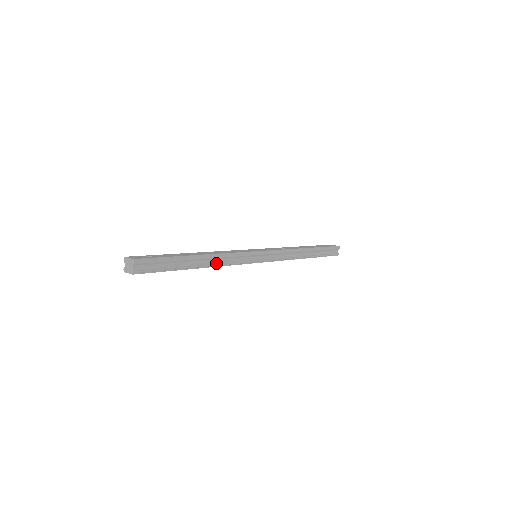
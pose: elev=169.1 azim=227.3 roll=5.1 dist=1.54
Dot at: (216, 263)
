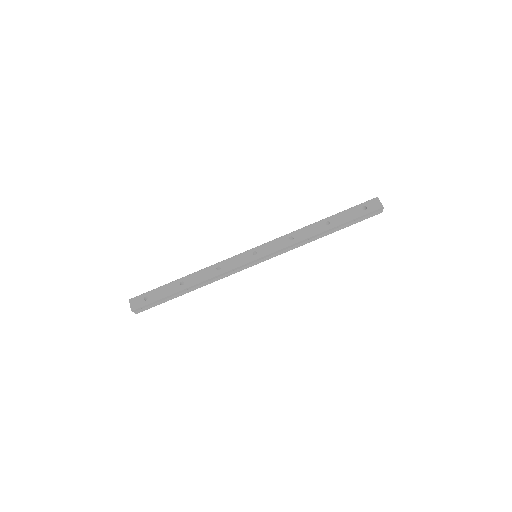
Dot at: (207, 283)
